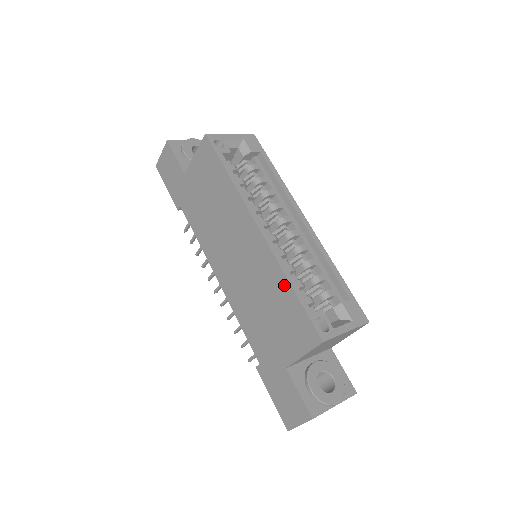
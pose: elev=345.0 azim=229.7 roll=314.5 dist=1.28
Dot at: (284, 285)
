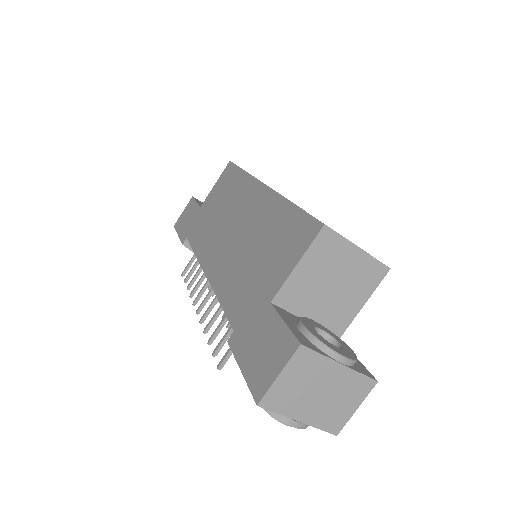
Dot at: (283, 208)
